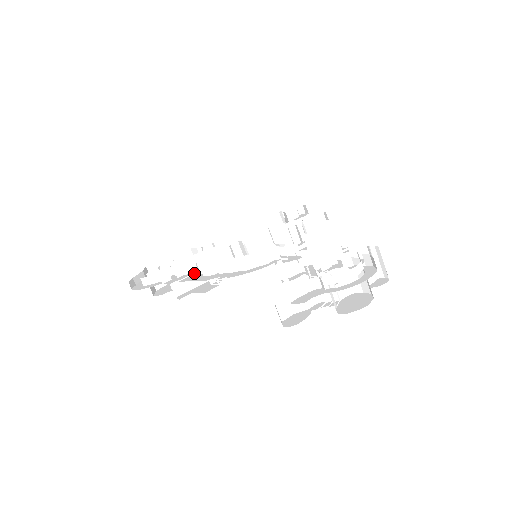
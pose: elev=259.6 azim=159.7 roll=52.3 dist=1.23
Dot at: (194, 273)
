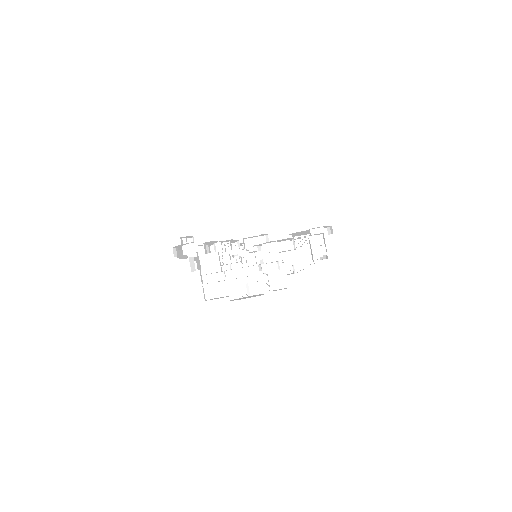
Dot at: occluded
